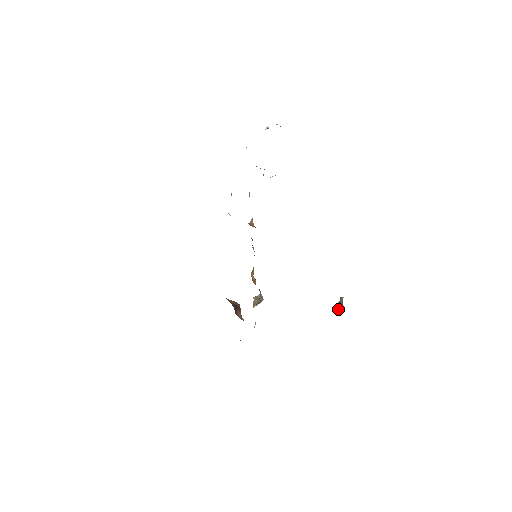
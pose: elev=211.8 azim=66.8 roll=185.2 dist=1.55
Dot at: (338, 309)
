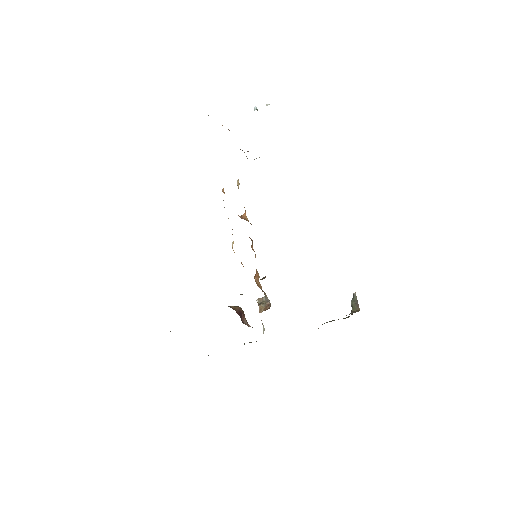
Dot at: (354, 308)
